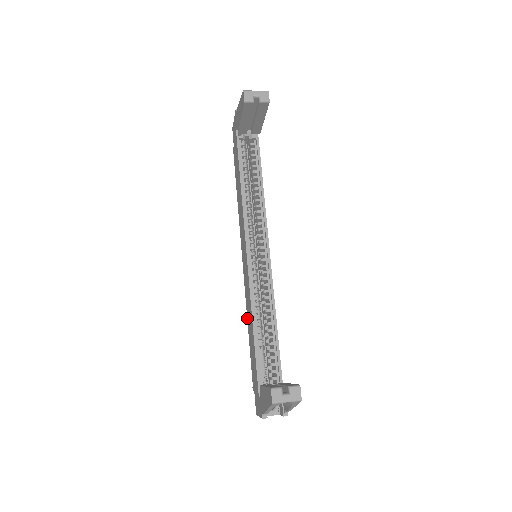
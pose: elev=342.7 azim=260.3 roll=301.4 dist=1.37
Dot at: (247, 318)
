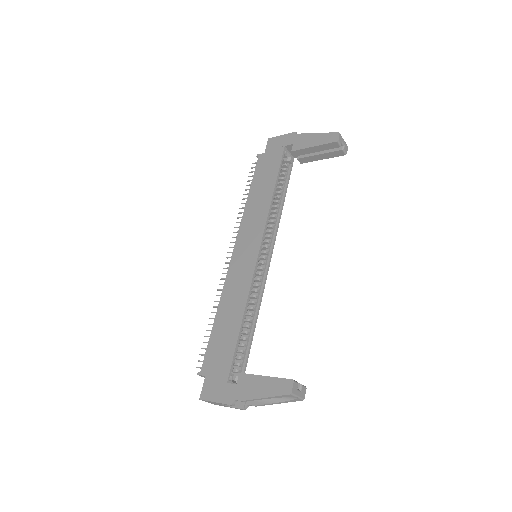
Dot at: (220, 304)
